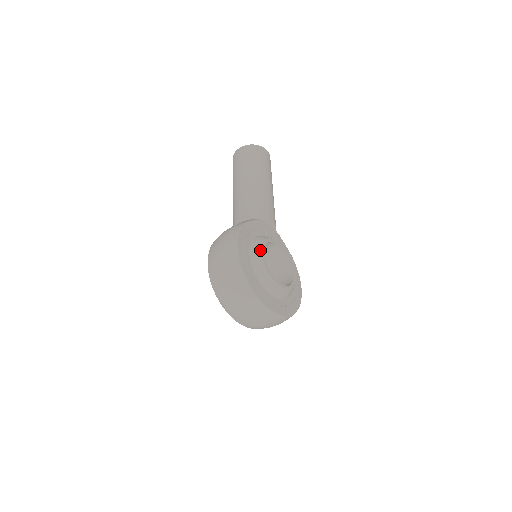
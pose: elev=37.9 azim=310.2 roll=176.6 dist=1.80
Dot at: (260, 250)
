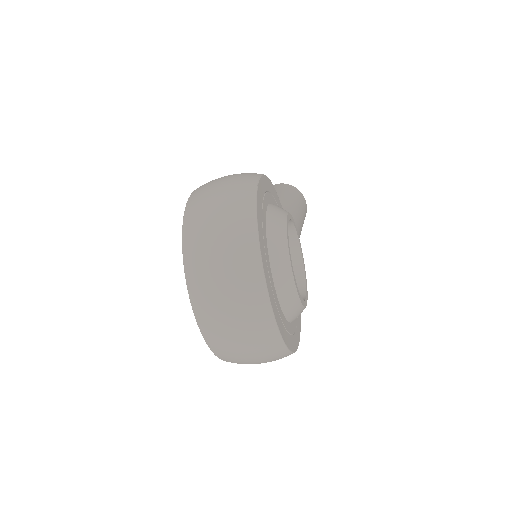
Dot at: (286, 211)
